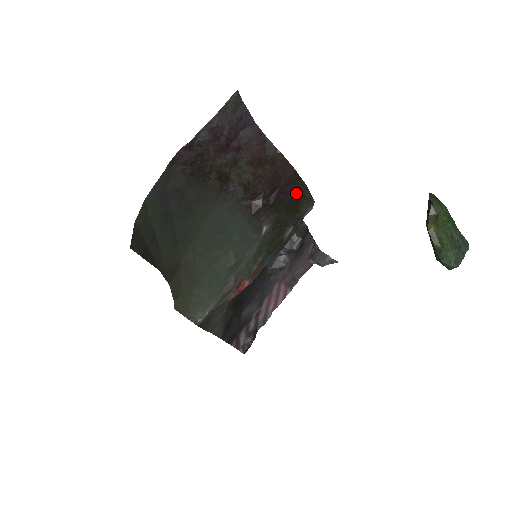
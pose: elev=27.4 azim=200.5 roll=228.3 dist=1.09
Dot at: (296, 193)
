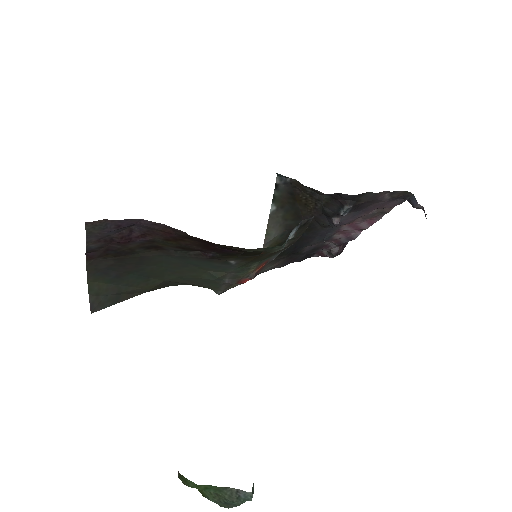
Dot at: (241, 251)
